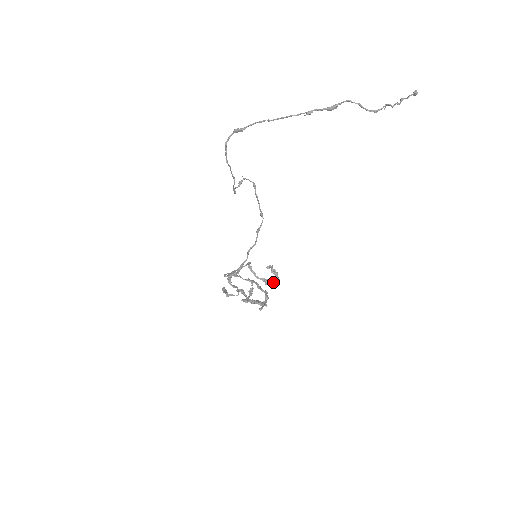
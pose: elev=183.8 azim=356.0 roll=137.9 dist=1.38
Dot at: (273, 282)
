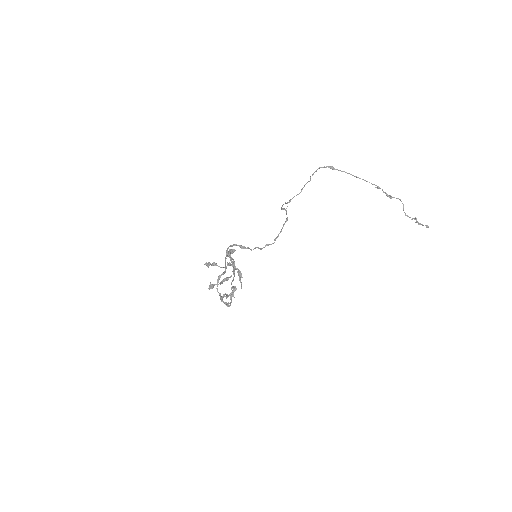
Dot at: (225, 302)
